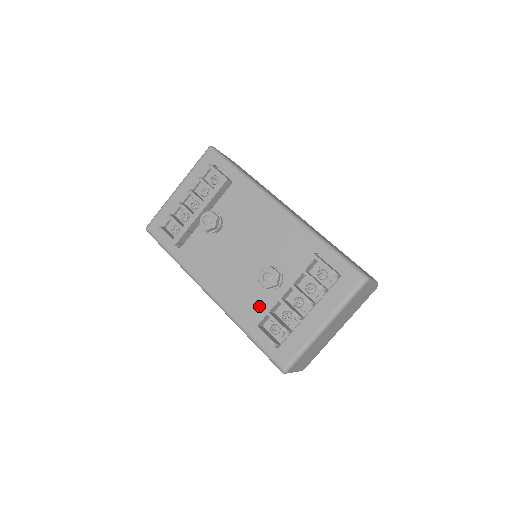
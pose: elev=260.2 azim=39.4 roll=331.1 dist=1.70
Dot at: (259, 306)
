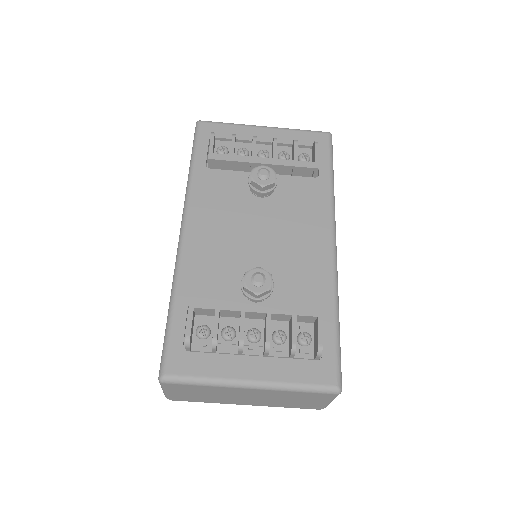
Dot at: (214, 295)
